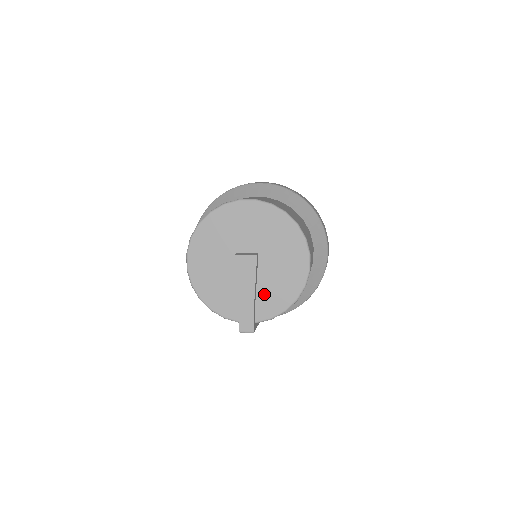
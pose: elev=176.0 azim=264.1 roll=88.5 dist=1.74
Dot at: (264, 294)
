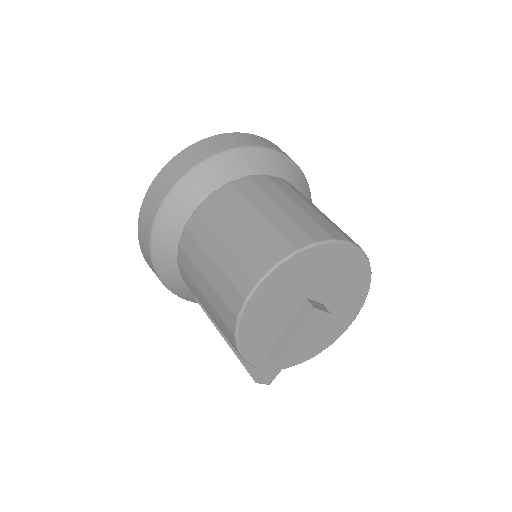
Dot at: occluded
